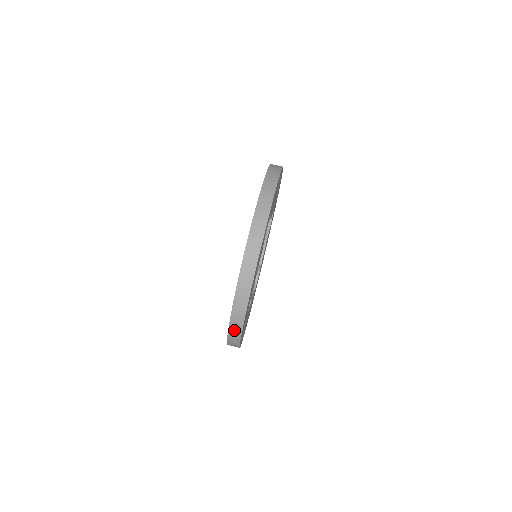
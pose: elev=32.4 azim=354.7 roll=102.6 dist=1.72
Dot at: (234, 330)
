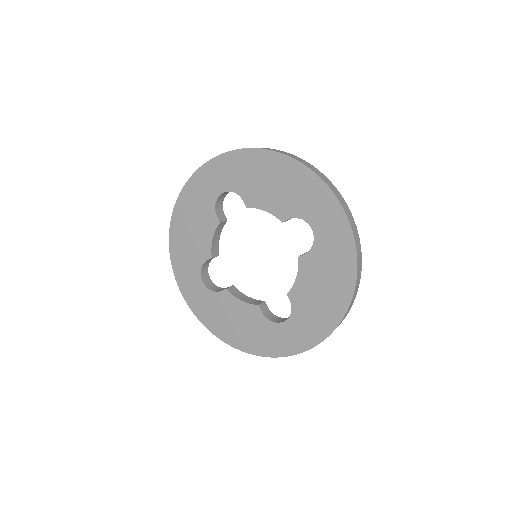
Dot at: occluded
